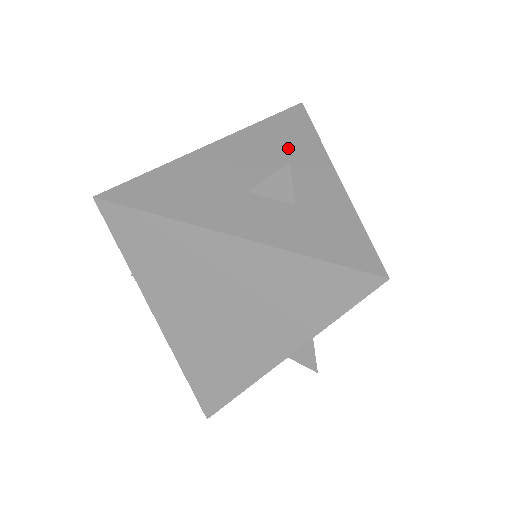
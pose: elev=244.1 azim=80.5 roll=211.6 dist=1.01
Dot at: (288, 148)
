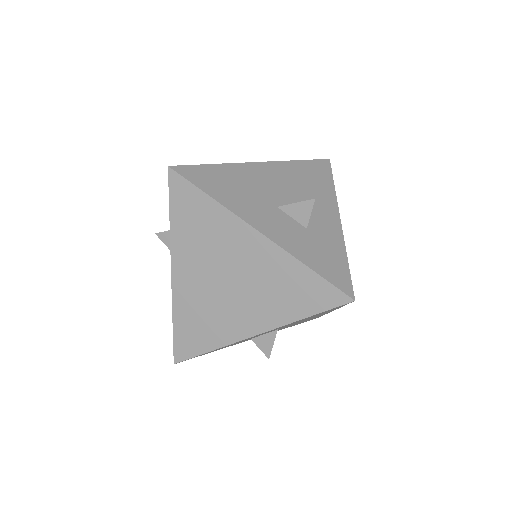
Dot at: (312, 188)
